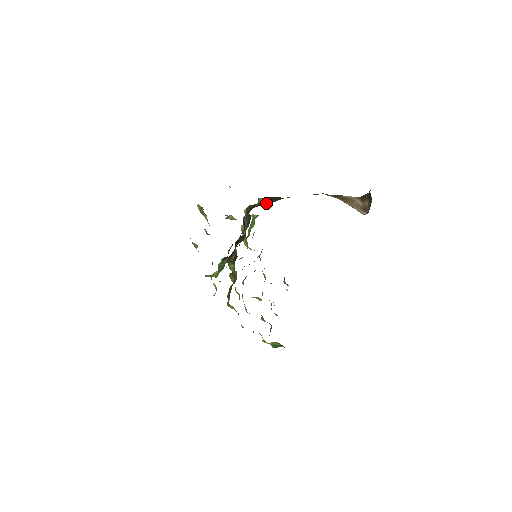
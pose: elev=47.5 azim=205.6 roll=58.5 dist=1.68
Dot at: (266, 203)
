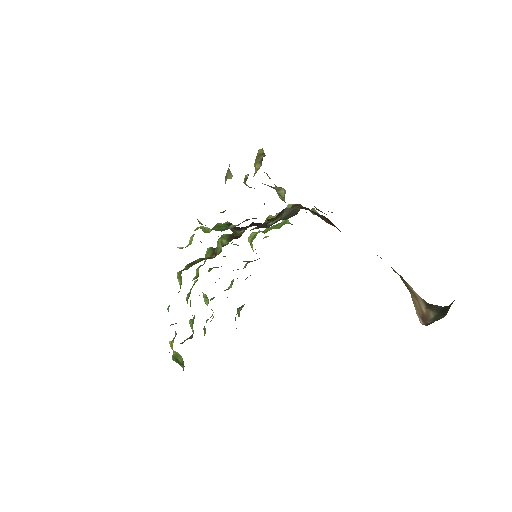
Dot at: (321, 217)
